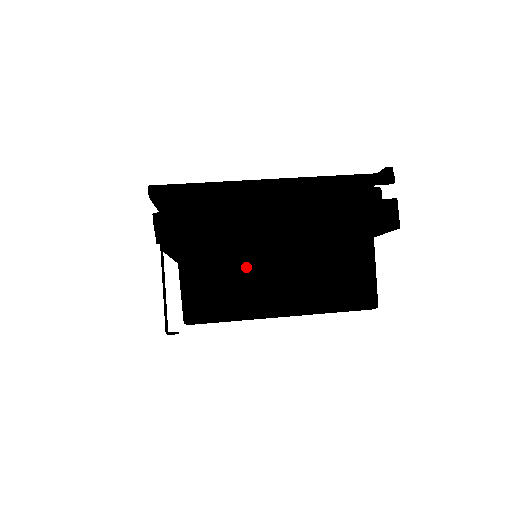
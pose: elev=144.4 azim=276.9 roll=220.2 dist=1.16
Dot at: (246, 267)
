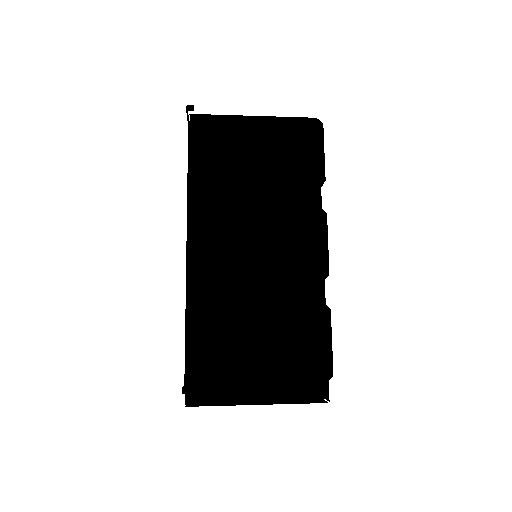
Dot at: occluded
